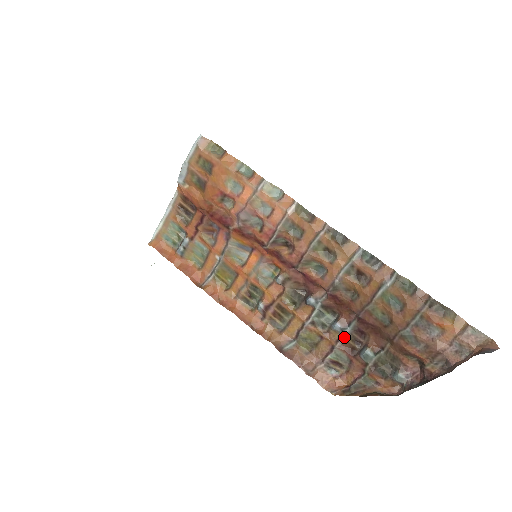
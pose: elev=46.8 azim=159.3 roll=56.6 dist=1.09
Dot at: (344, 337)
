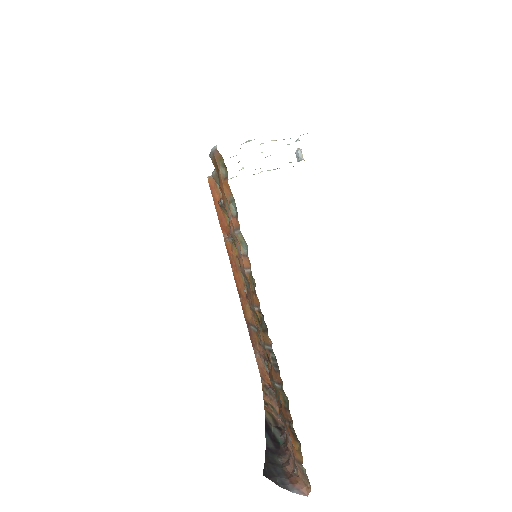
Dot at: occluded
